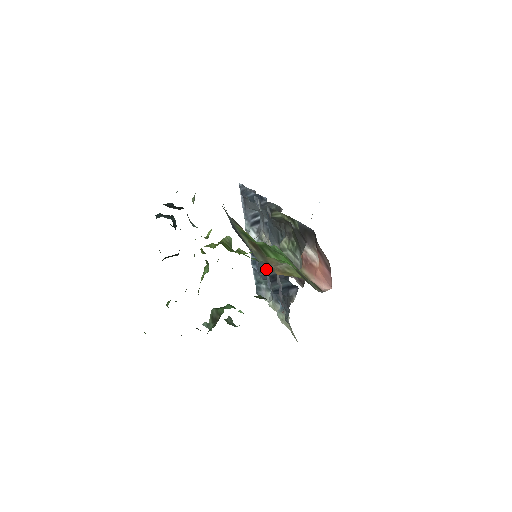
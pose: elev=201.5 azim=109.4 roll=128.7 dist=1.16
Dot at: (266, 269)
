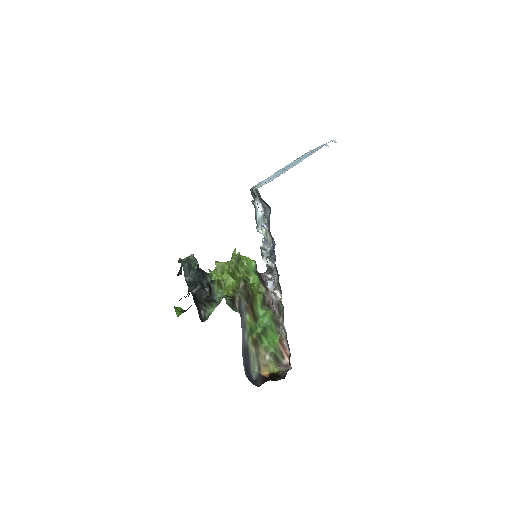
Dot at: (261, 251)
